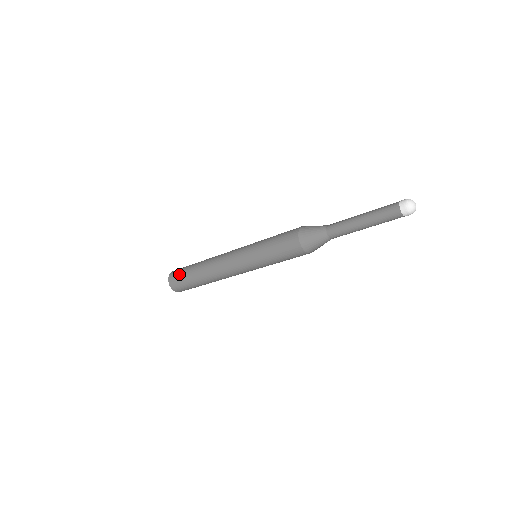
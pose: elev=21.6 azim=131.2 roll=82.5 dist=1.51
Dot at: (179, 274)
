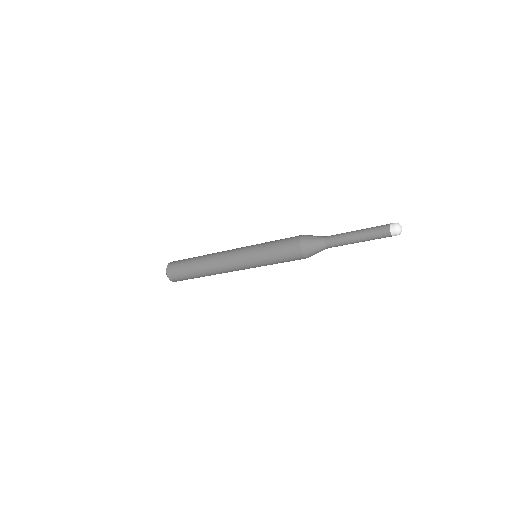
Dot at: (180, 262)
